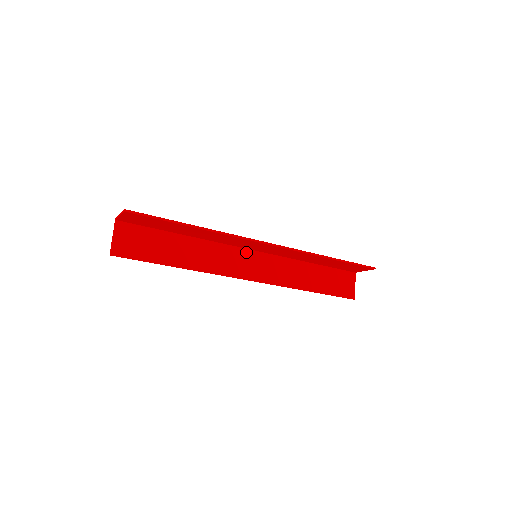
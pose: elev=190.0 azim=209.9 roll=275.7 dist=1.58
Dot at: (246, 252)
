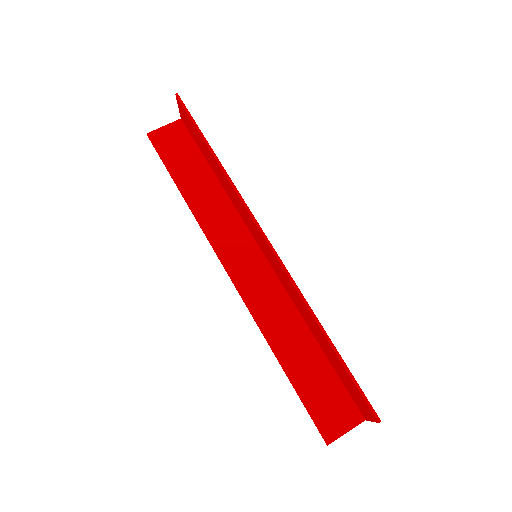
Dot at: (255, 248)
